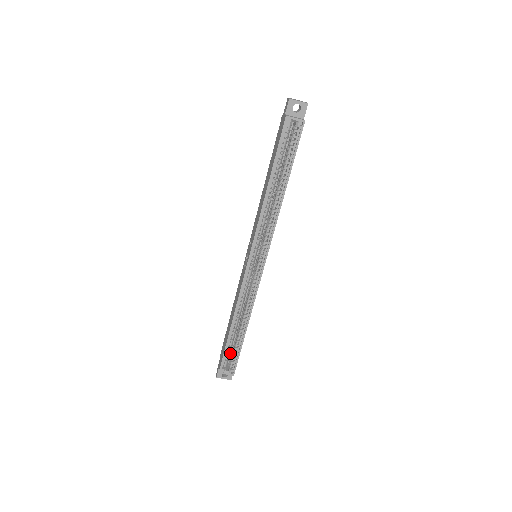
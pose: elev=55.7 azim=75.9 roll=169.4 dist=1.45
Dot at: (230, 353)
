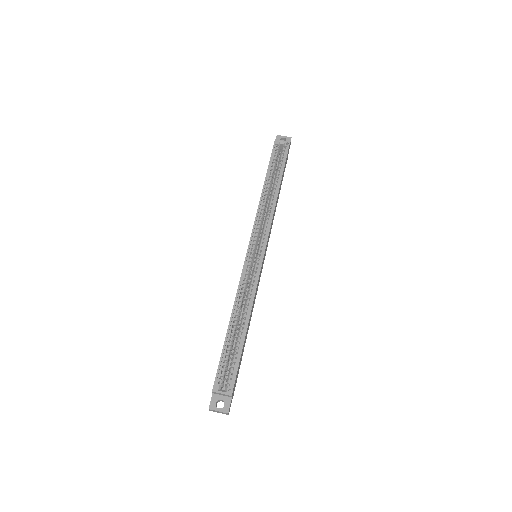
Dot at: (227, 368)
